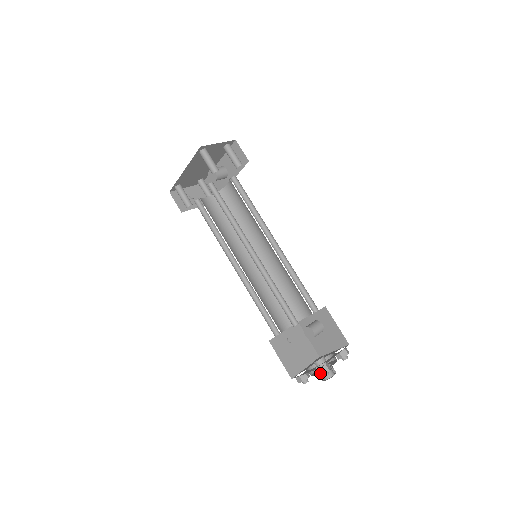
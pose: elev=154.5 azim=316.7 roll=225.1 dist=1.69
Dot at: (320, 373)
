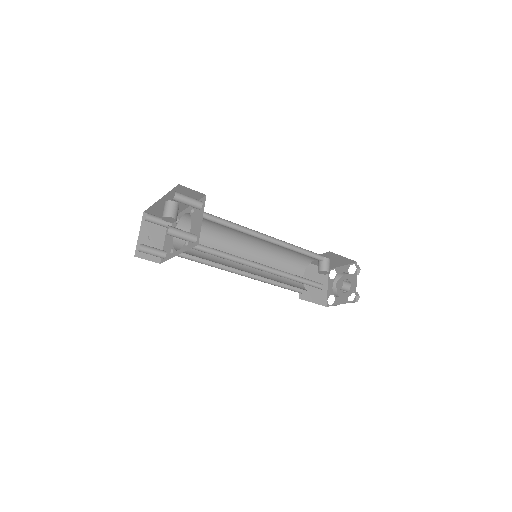
Dot at: (354, 302)
